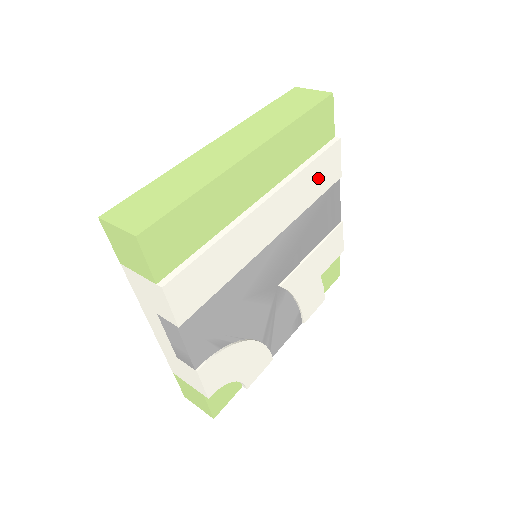
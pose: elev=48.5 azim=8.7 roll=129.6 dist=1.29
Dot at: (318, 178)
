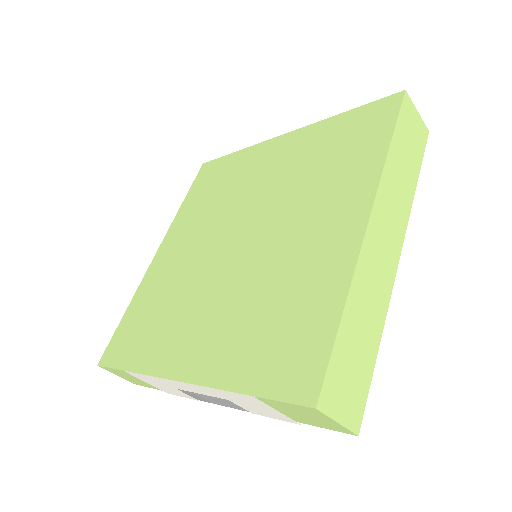
Dot at: occluded
